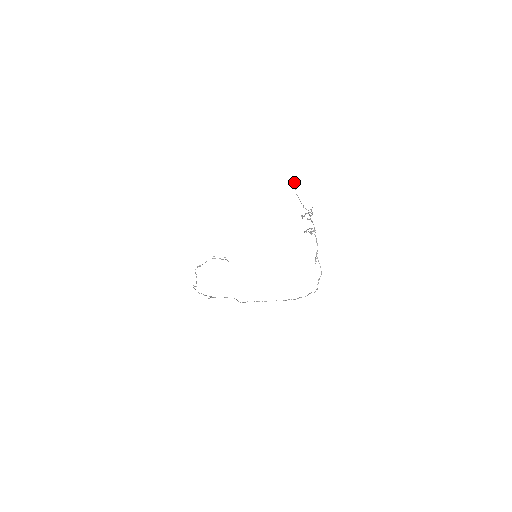
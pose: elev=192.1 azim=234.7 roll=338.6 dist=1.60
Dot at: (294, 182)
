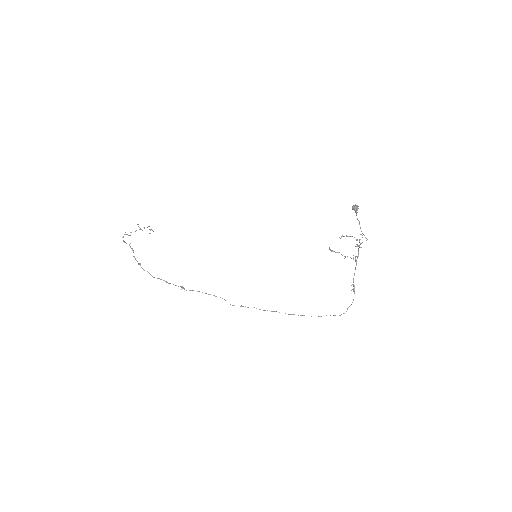
Dot at: occluded
